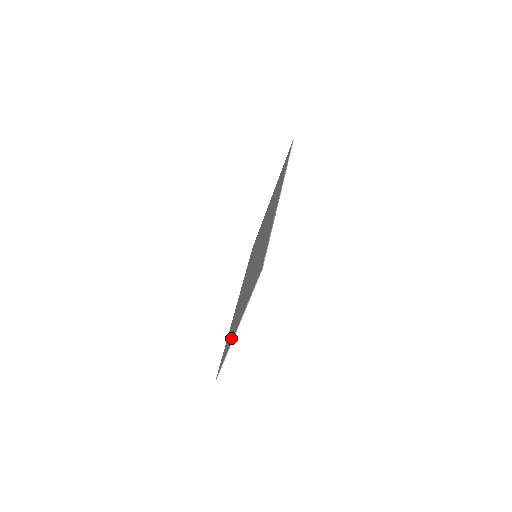
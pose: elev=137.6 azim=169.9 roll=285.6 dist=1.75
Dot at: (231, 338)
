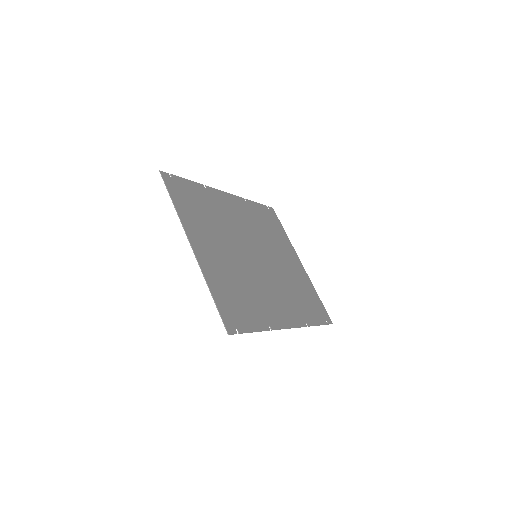
Dot at: (210, 273)
